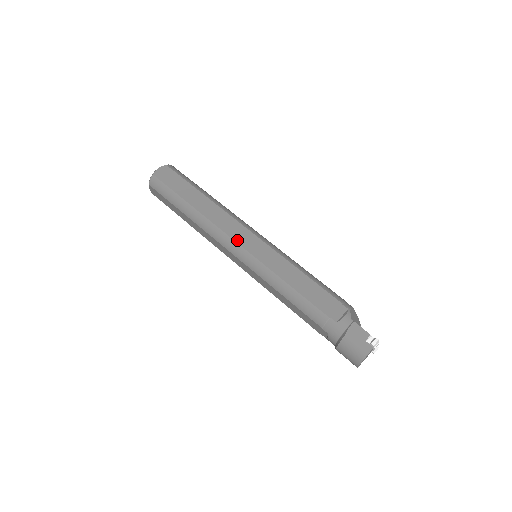
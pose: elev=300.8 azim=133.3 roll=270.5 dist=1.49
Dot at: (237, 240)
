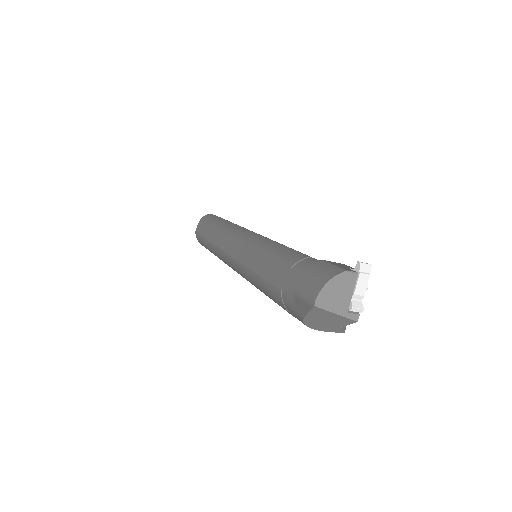
Dot at: occluded
